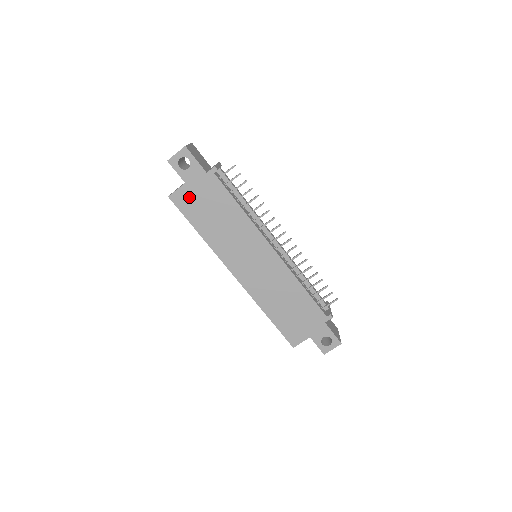
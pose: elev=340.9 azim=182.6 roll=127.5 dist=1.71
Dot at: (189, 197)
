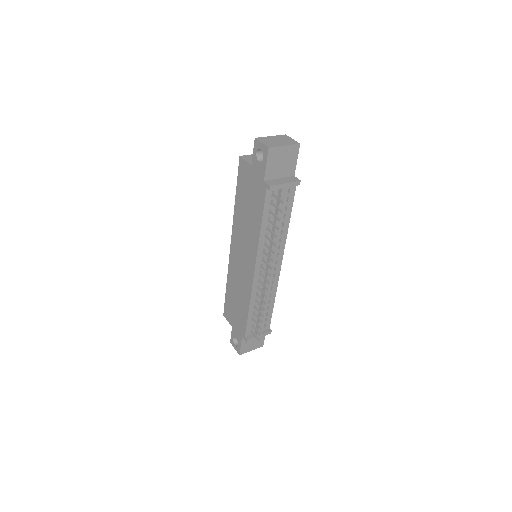
Dot at: (247, 175)
